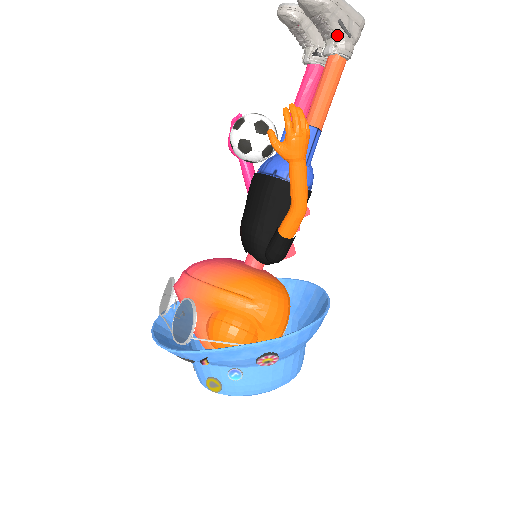
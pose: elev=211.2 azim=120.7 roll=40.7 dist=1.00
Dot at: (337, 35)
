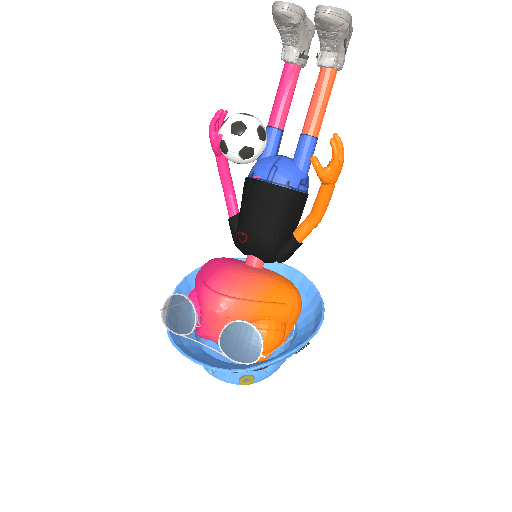
Dot at: (339, 51)
